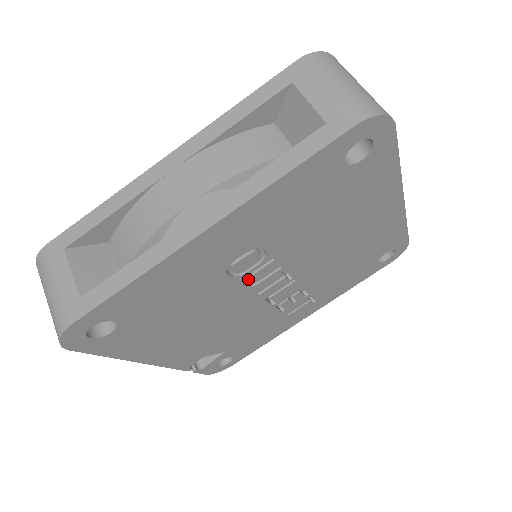
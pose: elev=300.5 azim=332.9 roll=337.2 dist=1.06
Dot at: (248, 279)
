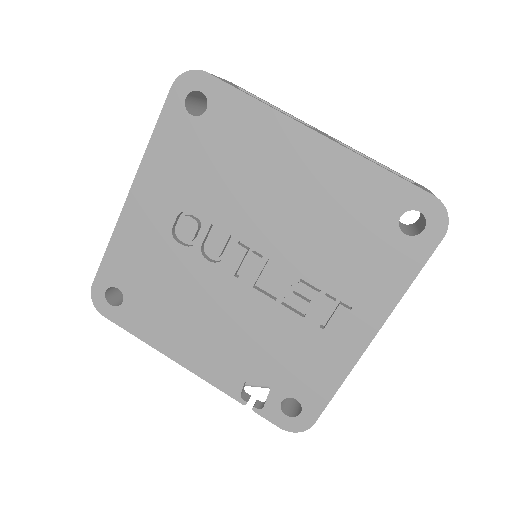
Dot at: (206, 251)
